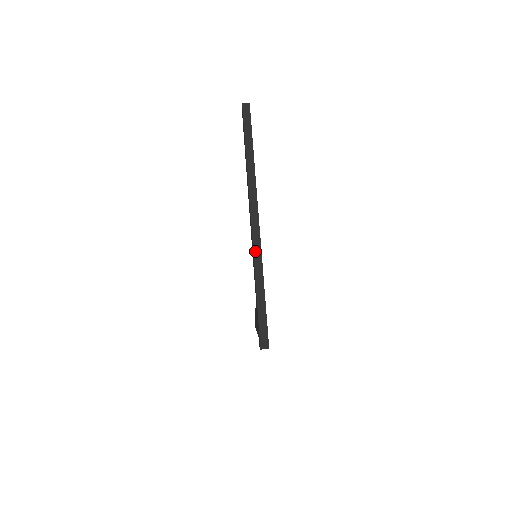
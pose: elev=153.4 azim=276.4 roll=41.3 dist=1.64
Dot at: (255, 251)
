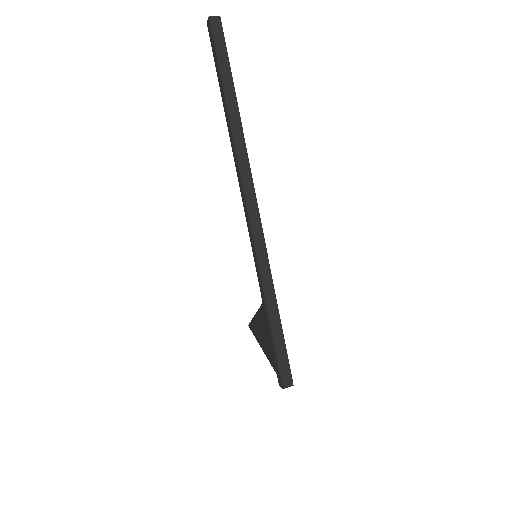
Dot at: (259, 255)
